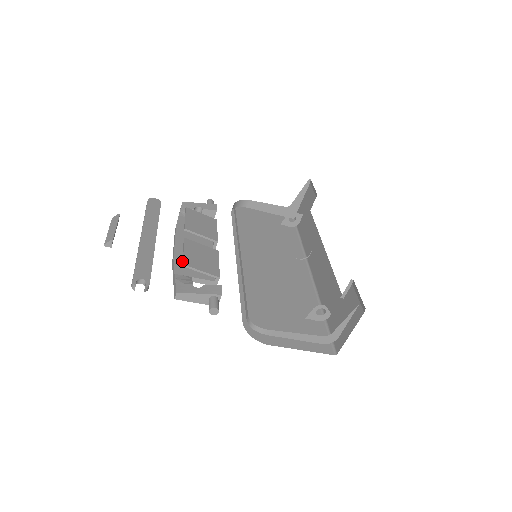
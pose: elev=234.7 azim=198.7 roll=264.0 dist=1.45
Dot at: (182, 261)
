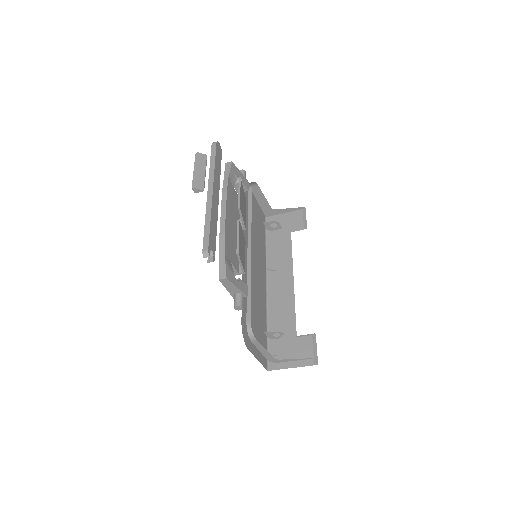
Dot at: (228, 239)
